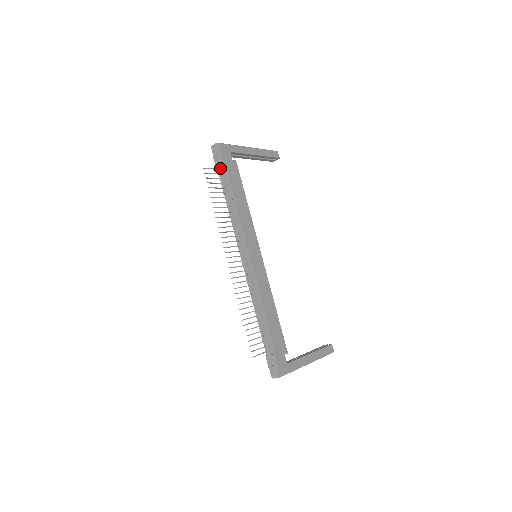
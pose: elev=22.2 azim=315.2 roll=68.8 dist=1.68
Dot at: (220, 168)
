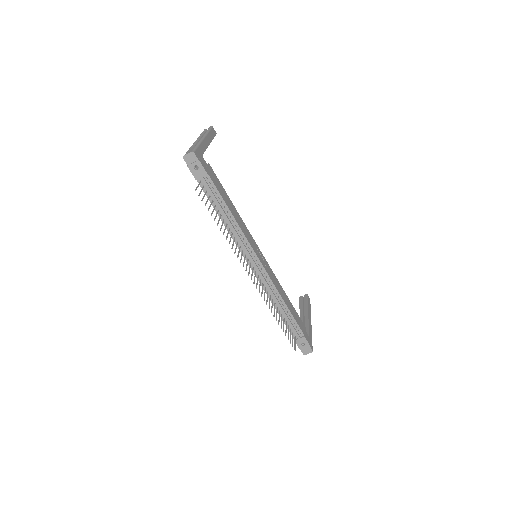
Dot at: (203, 180)
